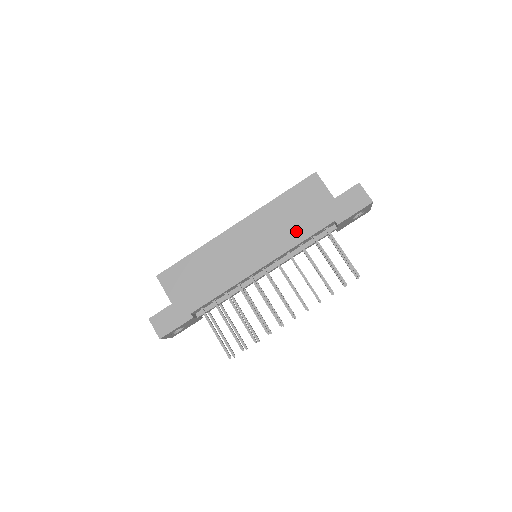
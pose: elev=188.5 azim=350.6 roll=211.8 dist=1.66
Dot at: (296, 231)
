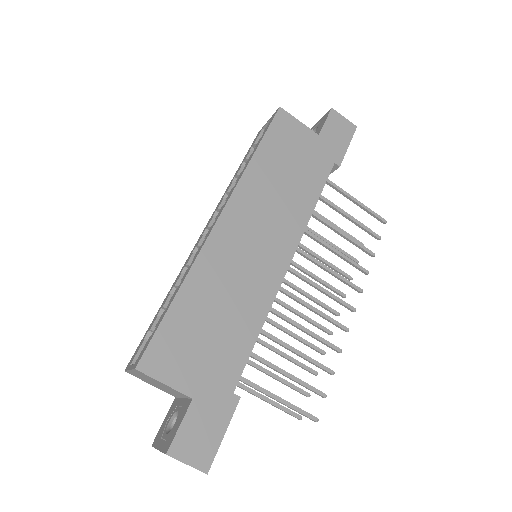
Dot at: (302, 193)
